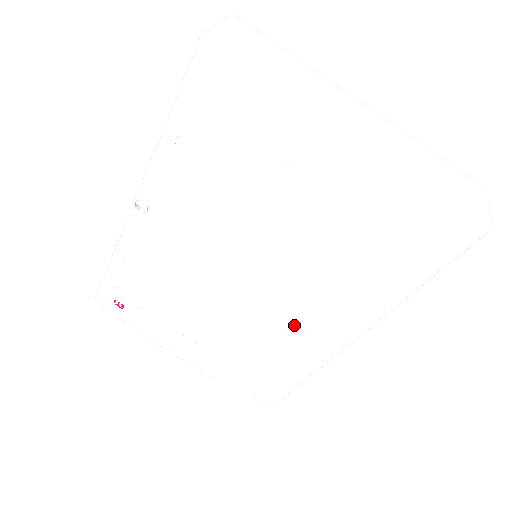
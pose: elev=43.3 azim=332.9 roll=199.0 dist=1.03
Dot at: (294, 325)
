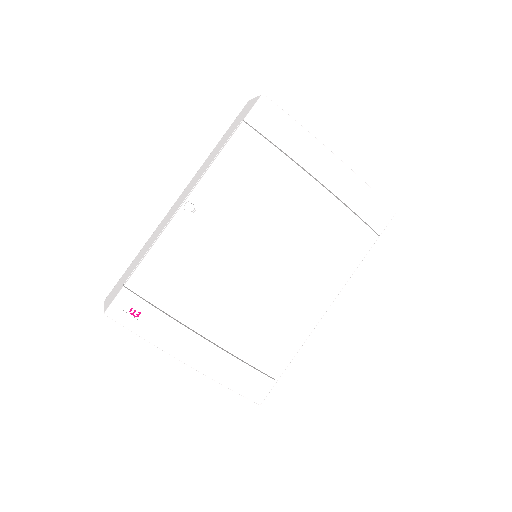
Dot at: (292, 300)
